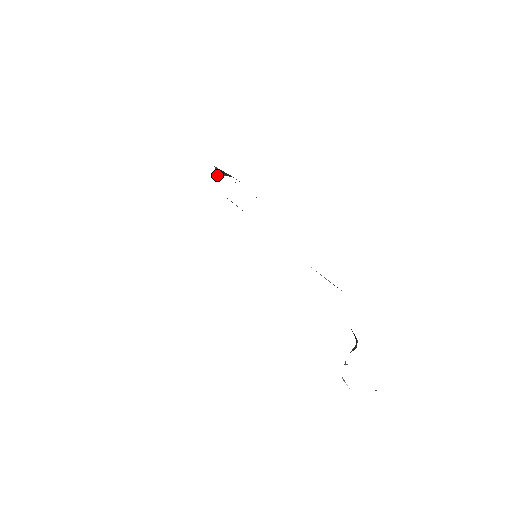
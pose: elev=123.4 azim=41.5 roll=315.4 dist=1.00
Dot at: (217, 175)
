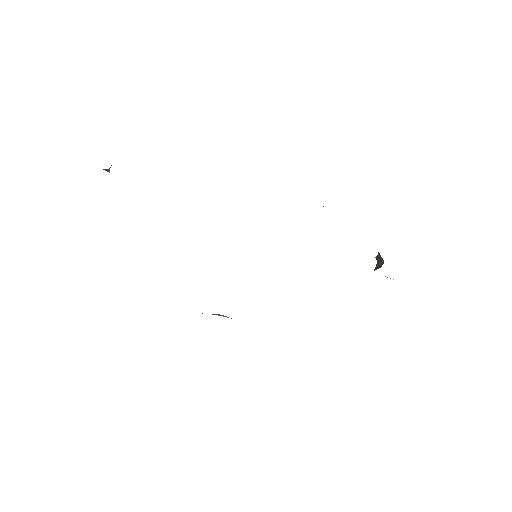
Dot at: (107, 171)
